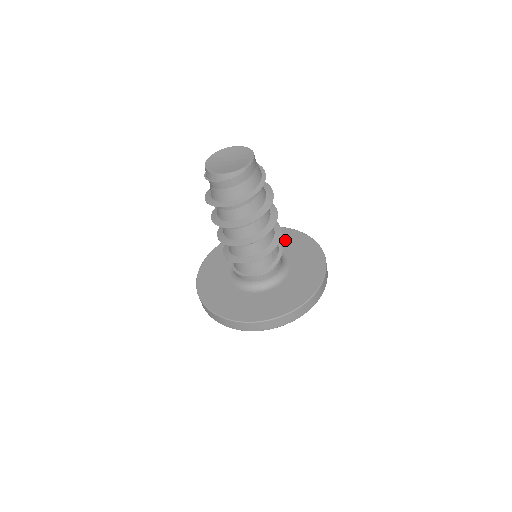
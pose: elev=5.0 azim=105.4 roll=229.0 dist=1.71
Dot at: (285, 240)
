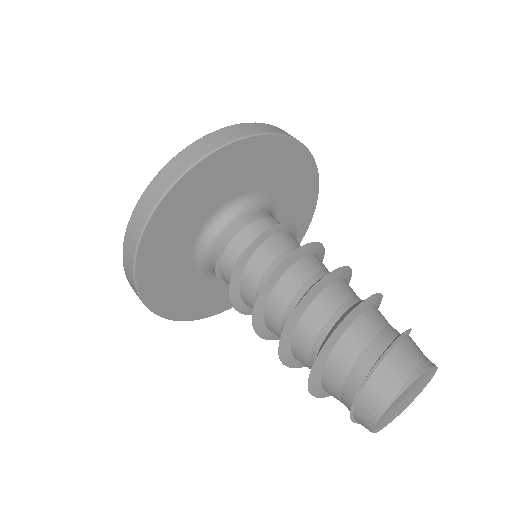
Dot at: (267, 167)
